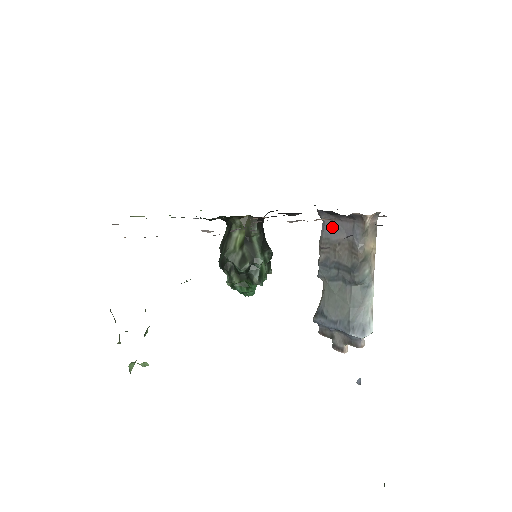
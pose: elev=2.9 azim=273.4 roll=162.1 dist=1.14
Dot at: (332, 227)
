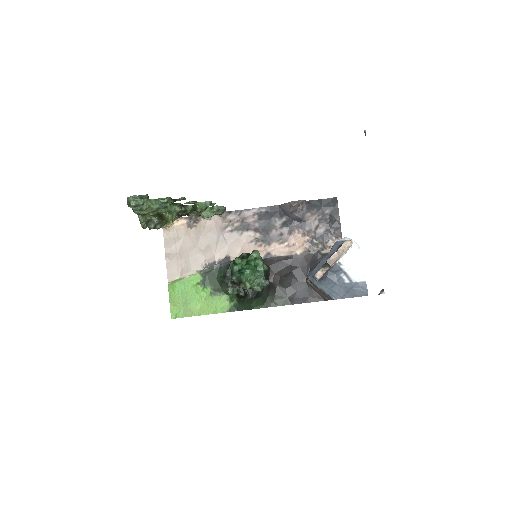
Dot at: occluded
